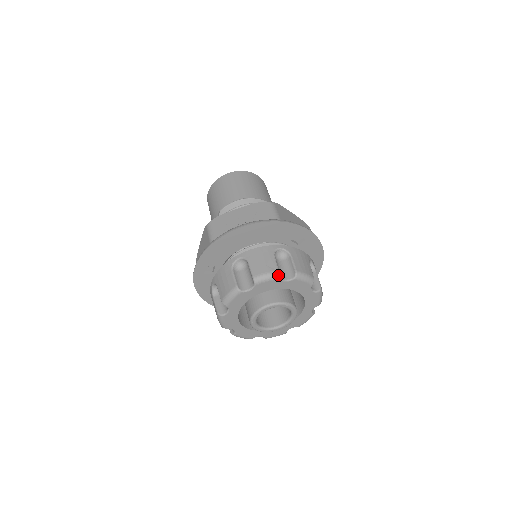
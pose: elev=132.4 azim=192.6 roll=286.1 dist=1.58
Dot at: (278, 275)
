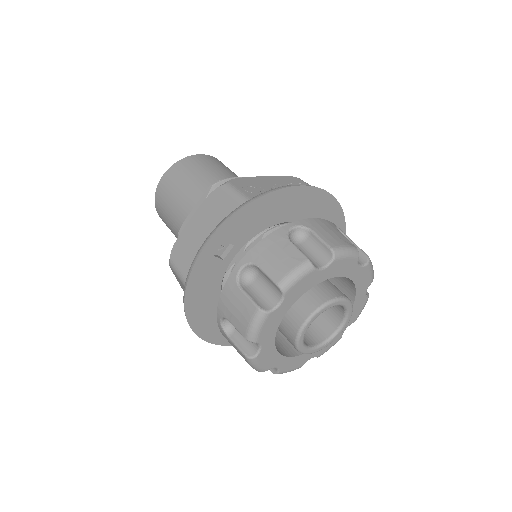
Dot at: (358, 252)
